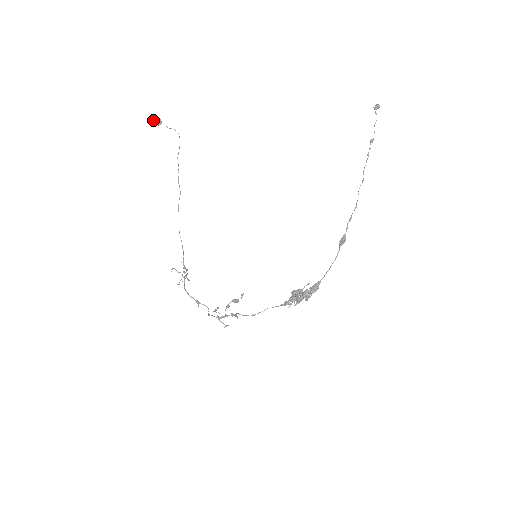
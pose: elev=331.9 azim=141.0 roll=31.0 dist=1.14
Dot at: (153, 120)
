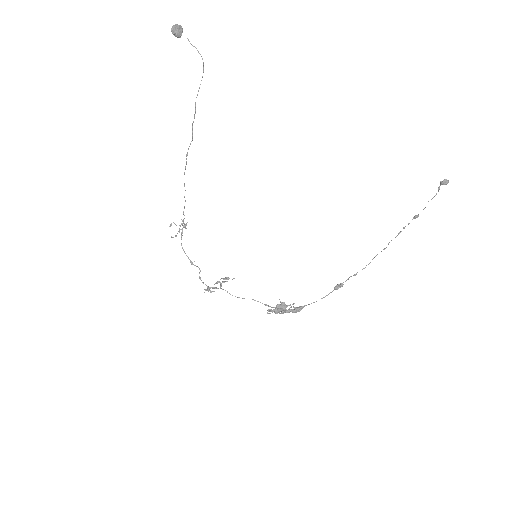
Dot at: (171, 28)
